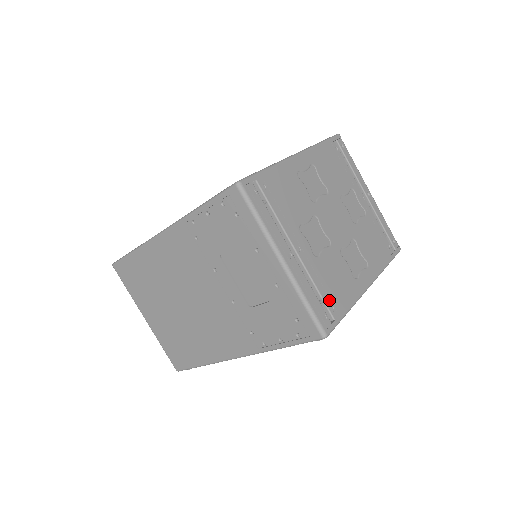
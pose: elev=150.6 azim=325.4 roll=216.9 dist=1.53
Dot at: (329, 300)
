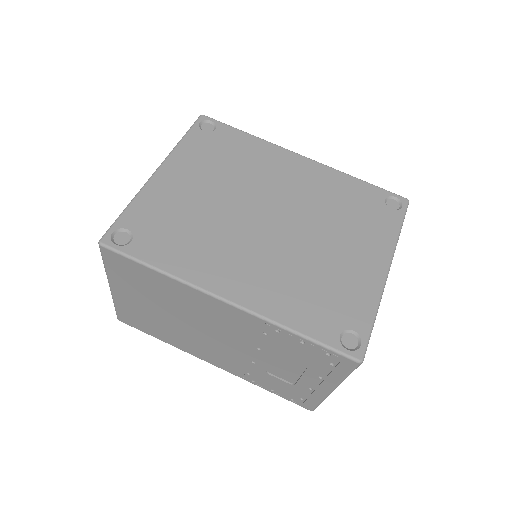
Dot at: occluded
